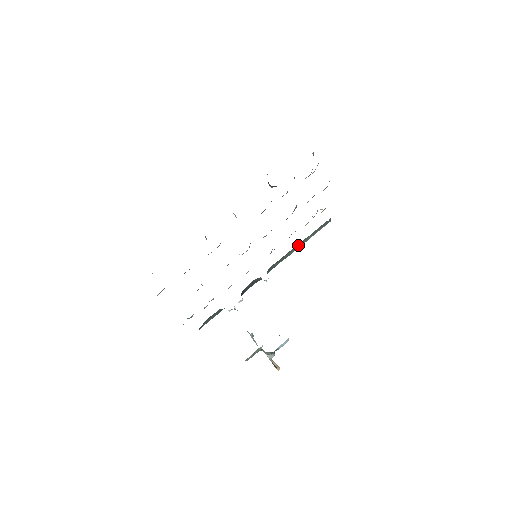
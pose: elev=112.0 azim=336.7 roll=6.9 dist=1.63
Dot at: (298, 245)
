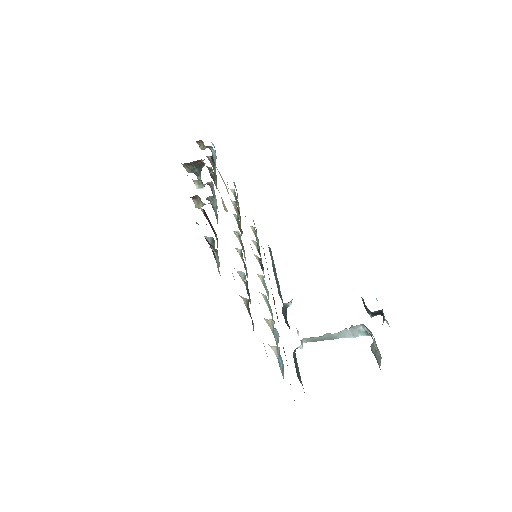
Dot at: (274, 272)
